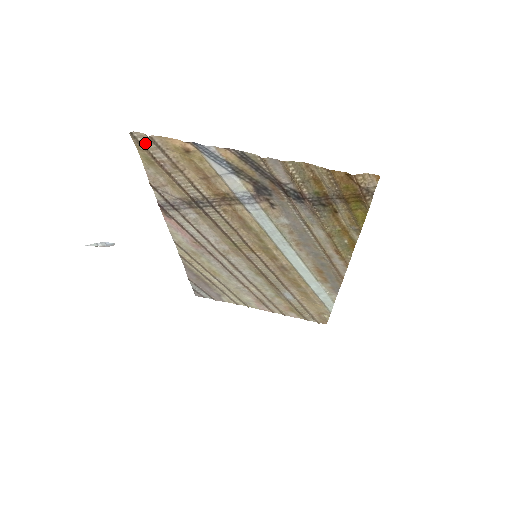
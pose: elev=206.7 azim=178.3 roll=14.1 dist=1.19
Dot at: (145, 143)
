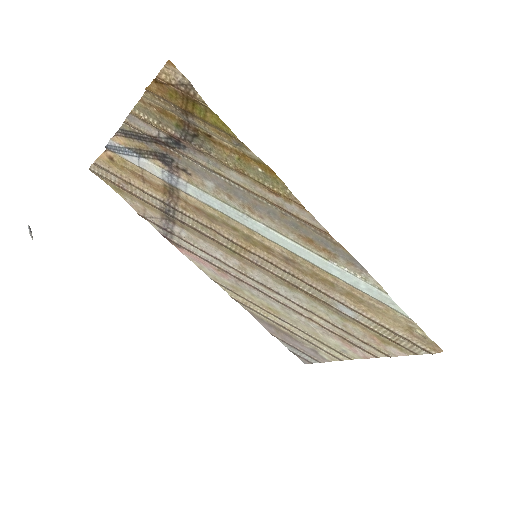
Dot at: (101, 173)
